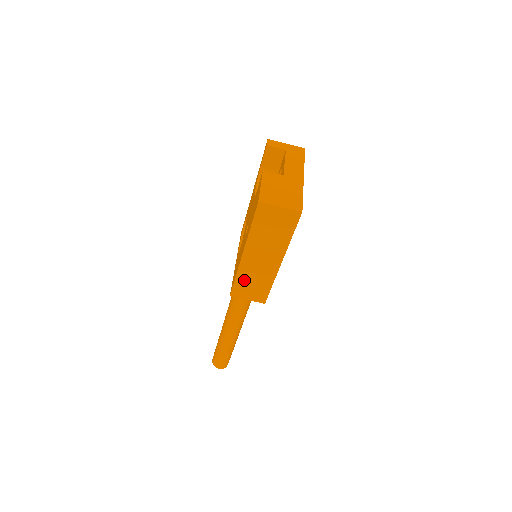
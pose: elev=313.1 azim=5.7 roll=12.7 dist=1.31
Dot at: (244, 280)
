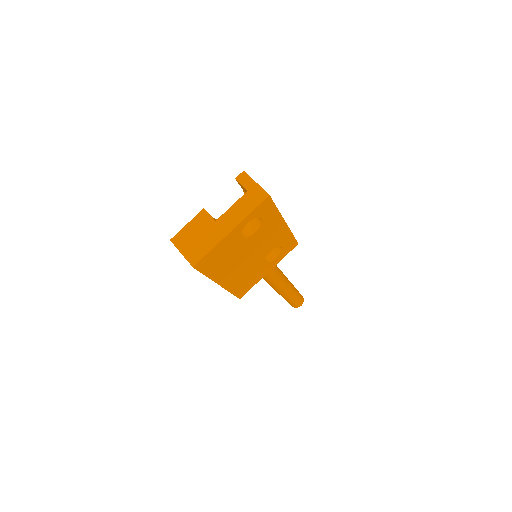
Dot at: occluded
